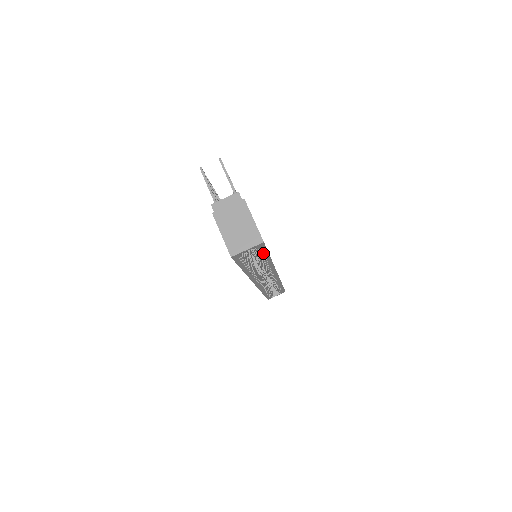
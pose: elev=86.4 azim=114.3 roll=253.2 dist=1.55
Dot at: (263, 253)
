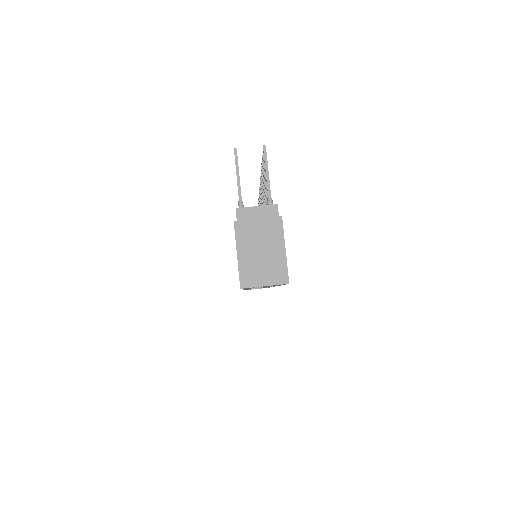
Dot at: occluded
